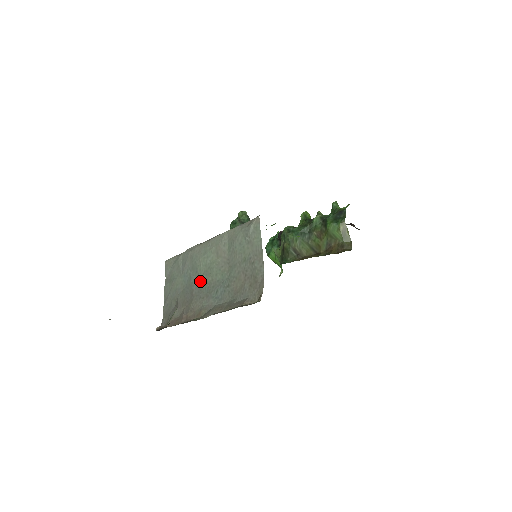
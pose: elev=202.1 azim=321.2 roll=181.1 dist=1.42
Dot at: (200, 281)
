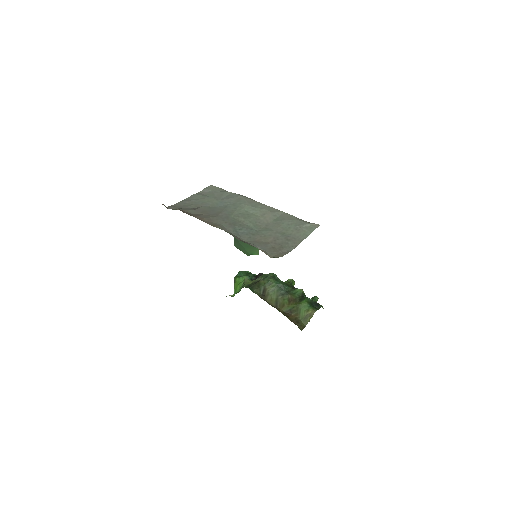
Dot at: (233, 214)
